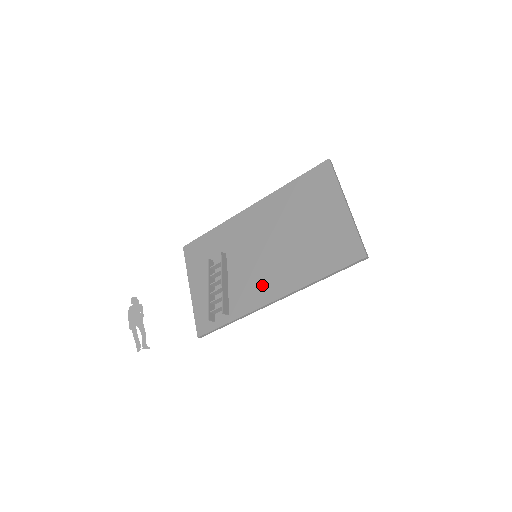
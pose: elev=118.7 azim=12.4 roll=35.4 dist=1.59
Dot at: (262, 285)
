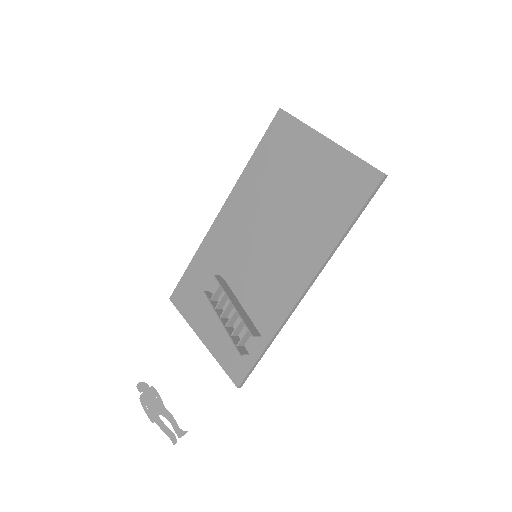
Dot at: (281, 282)
